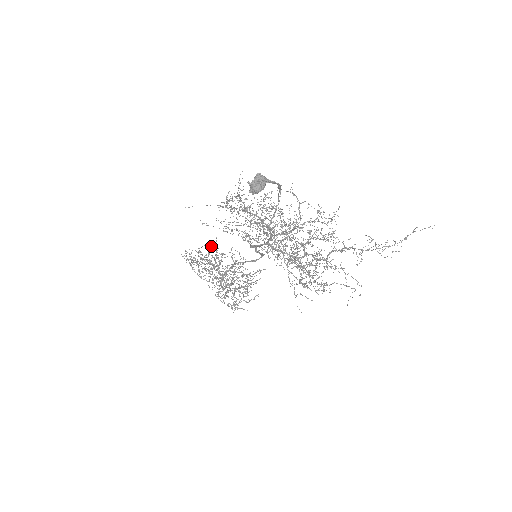
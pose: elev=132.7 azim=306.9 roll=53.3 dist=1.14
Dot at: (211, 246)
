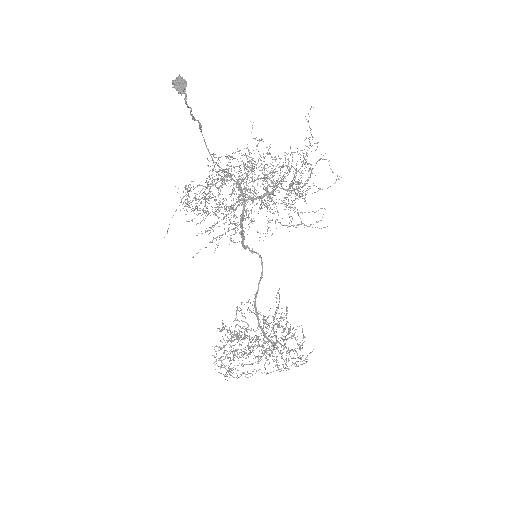
Dot at: (227, 337)
